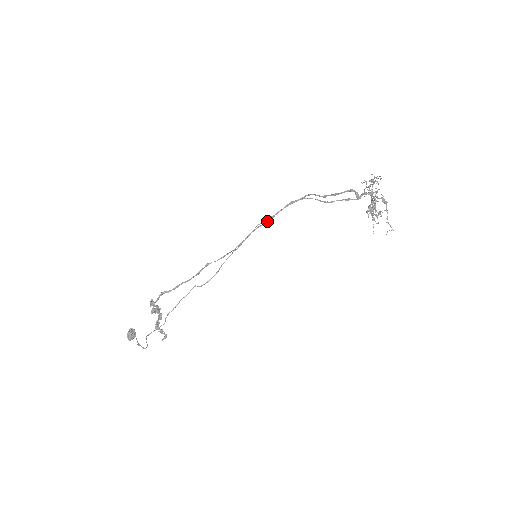
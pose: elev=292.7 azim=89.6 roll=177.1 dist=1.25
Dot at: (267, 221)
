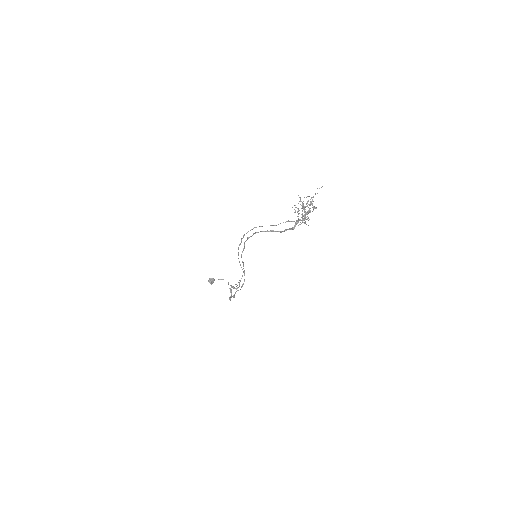
Dot at: occluded
